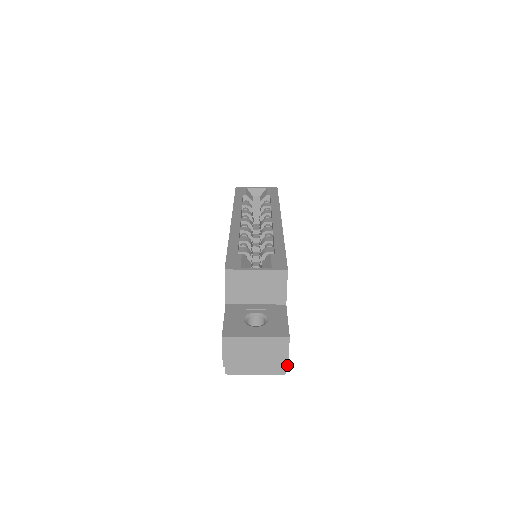
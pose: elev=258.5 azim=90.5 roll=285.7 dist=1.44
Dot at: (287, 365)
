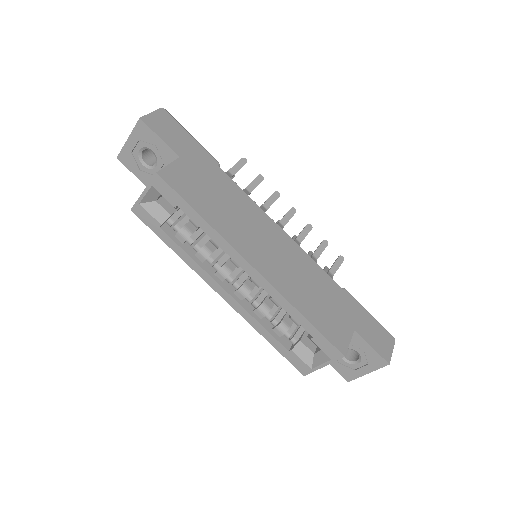
Dot at: (394, 344)
